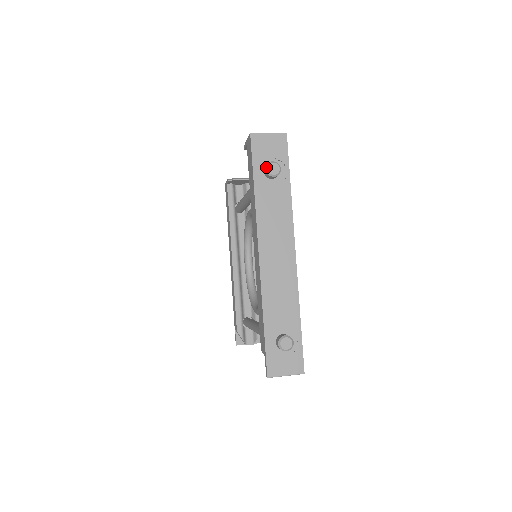
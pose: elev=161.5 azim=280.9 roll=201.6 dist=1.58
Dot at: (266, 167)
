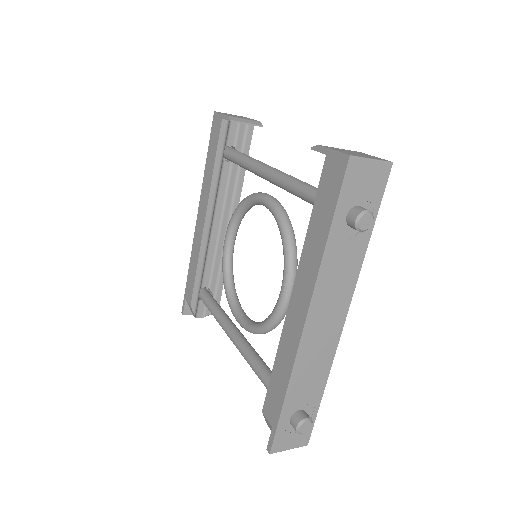
Dot at: (357, 218)
